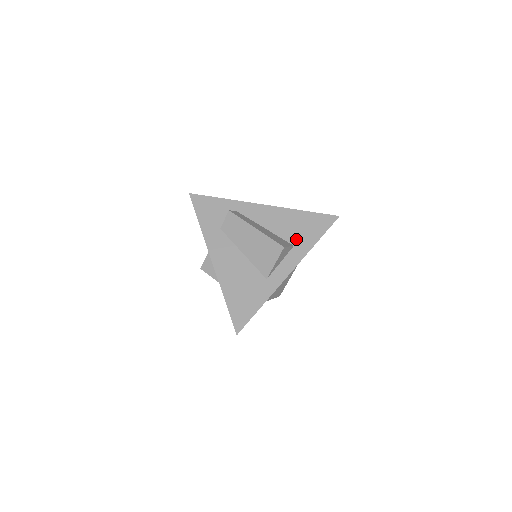
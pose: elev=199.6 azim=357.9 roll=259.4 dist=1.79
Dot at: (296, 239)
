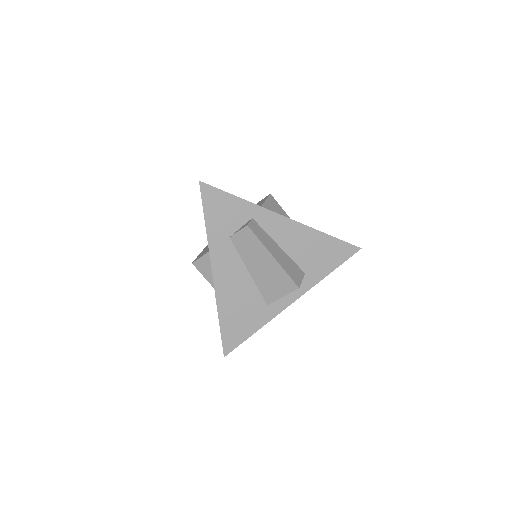
Dot at: (310, 266)
